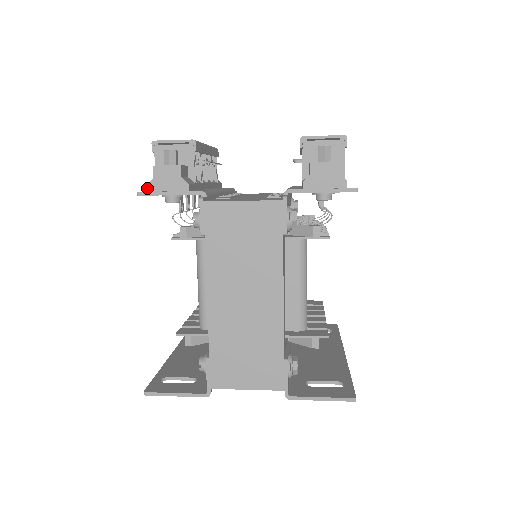
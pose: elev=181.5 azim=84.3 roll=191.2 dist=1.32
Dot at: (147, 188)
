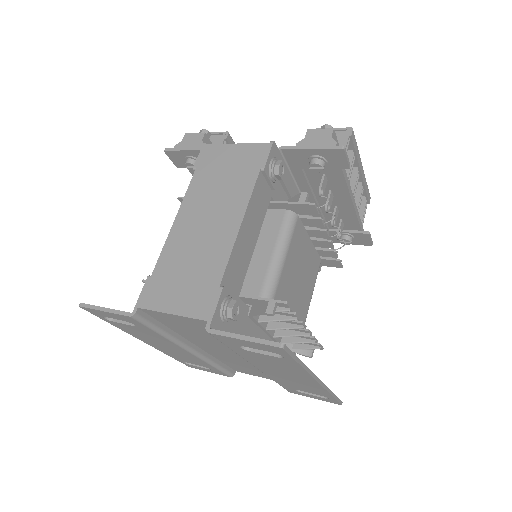
Dot at: (174, 148)
